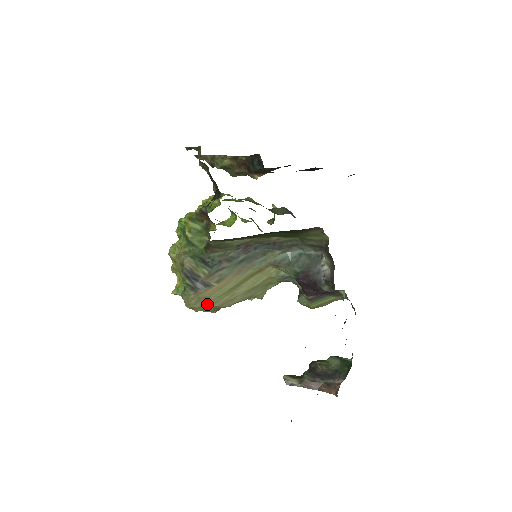
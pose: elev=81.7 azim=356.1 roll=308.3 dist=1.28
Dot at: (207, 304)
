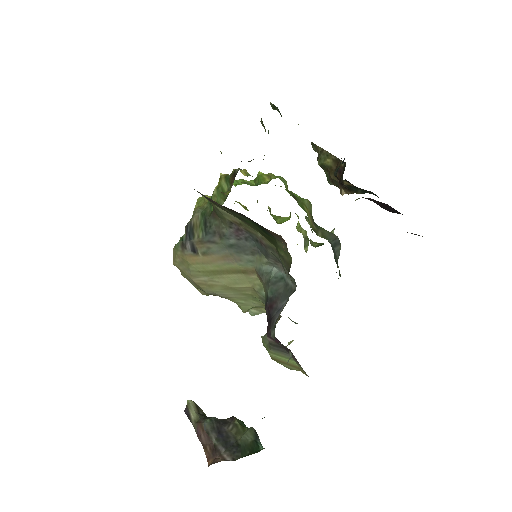
Dot at: (188, 272)
